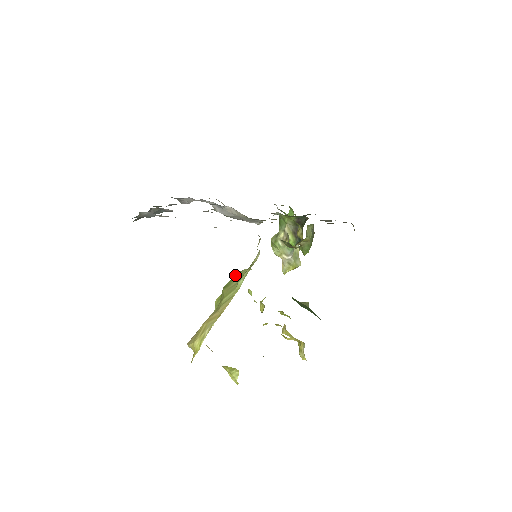
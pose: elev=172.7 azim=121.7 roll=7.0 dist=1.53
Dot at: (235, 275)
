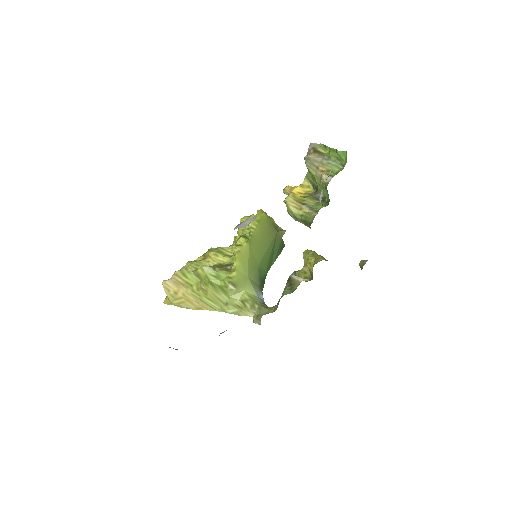
Dot at: (225, 289)
